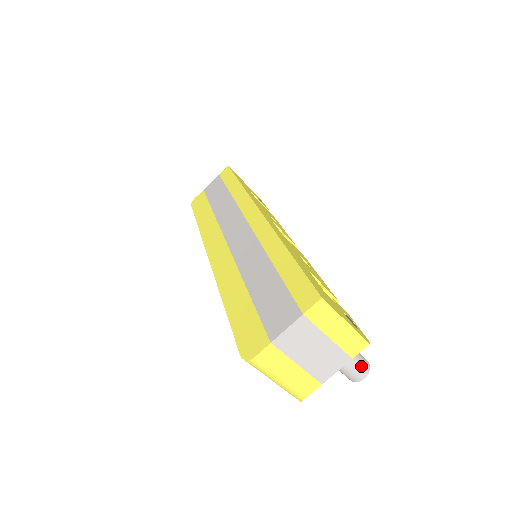
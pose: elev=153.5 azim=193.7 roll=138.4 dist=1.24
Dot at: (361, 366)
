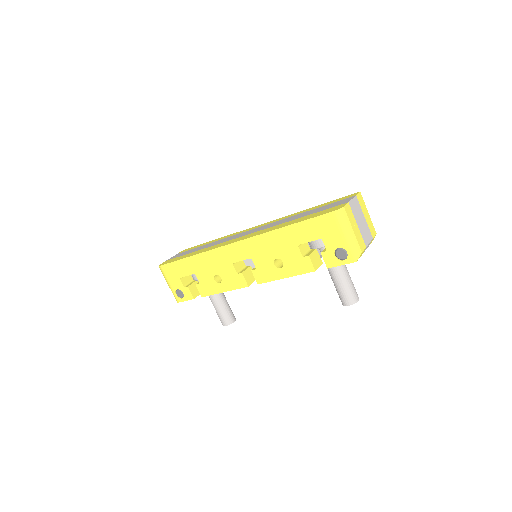
Dot at: occluded
